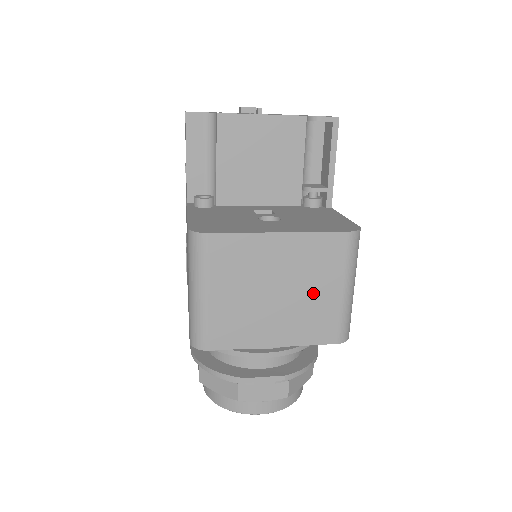
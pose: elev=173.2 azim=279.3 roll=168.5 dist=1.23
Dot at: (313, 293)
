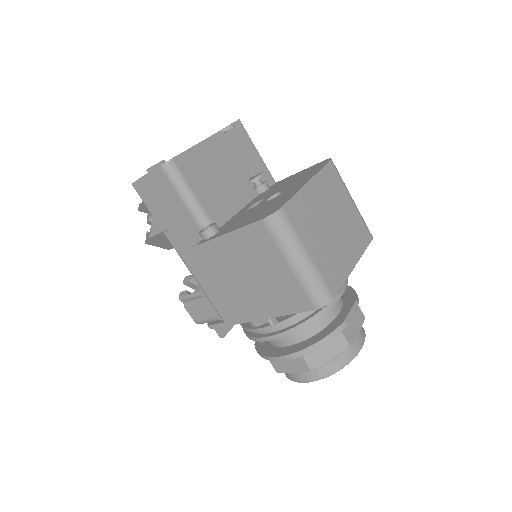
Dot at: (344, 213)
